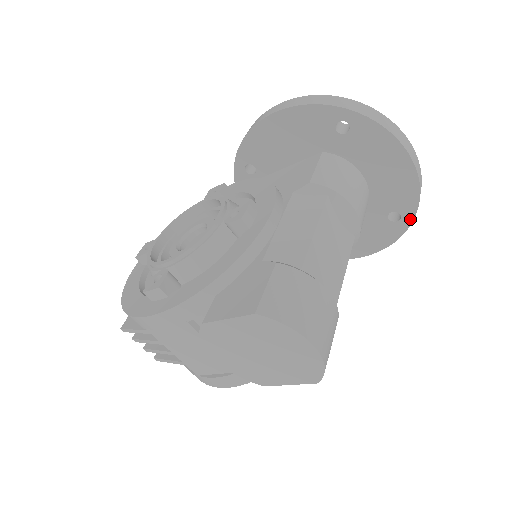
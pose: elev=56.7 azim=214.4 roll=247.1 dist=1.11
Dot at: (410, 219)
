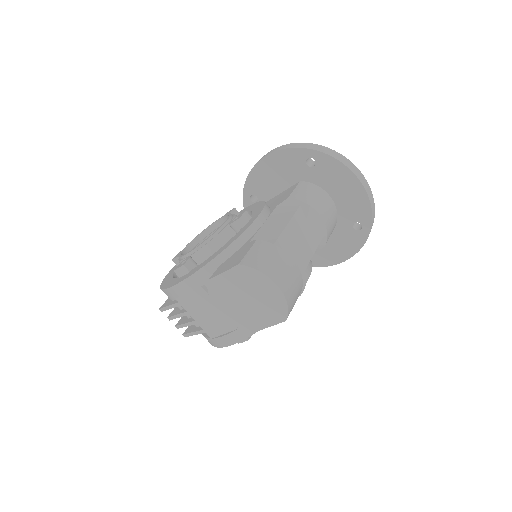
Dot at: (369, 227)
